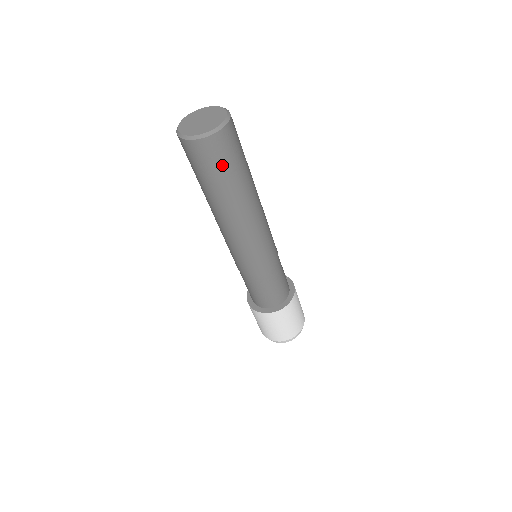
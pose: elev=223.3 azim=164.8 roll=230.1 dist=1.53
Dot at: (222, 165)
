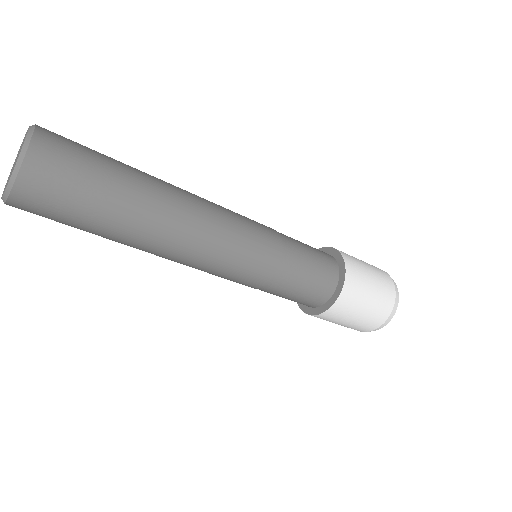
Dot at: (71, 203)
